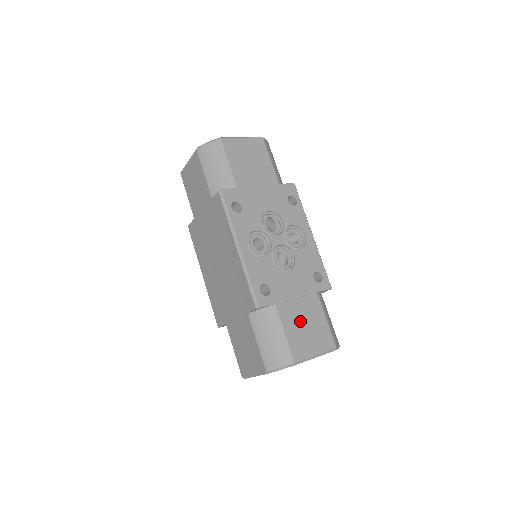
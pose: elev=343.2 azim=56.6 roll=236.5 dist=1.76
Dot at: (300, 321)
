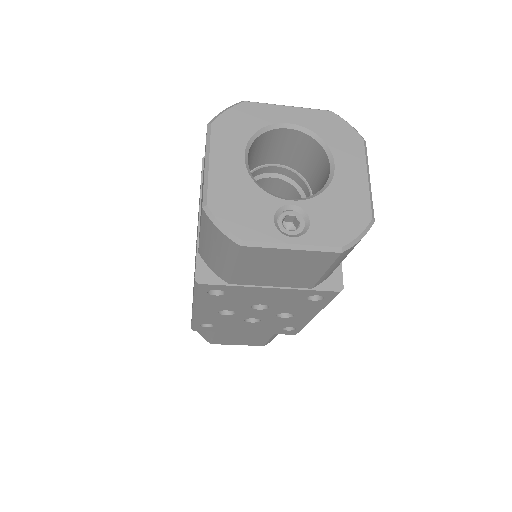
Dot at: occluded
